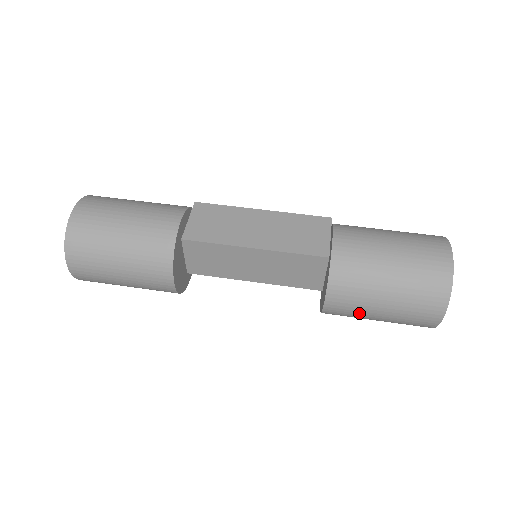
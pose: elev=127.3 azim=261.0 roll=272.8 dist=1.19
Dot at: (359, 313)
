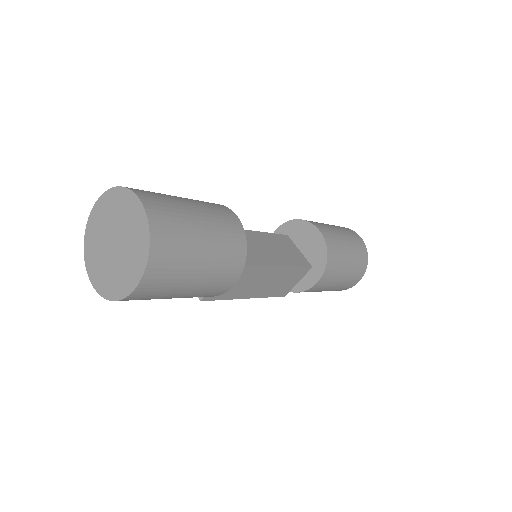
Dot at: (336, 236)
